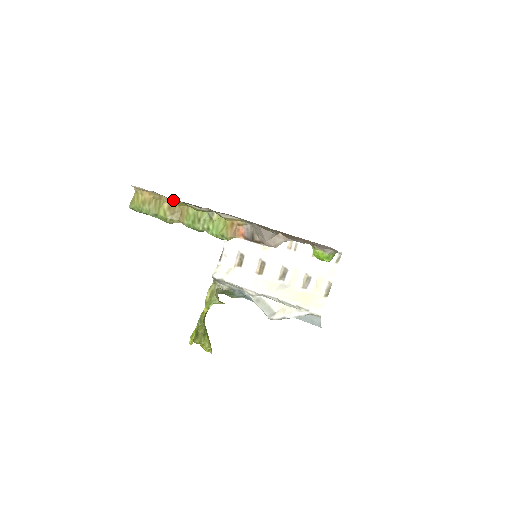
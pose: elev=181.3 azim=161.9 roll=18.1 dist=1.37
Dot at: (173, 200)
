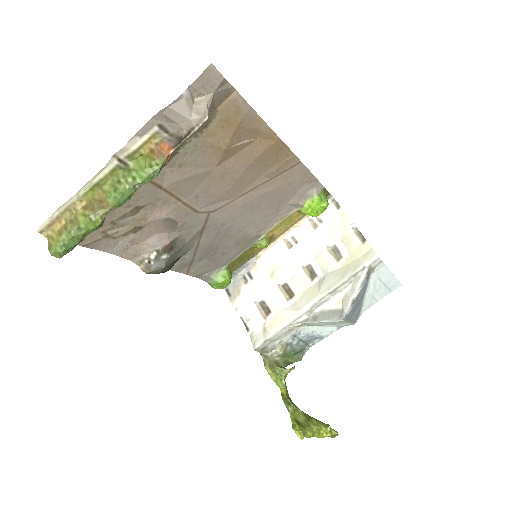
Dot at: (82, 196)
